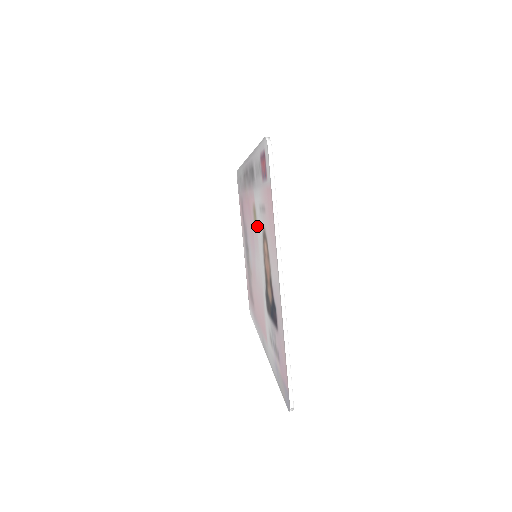
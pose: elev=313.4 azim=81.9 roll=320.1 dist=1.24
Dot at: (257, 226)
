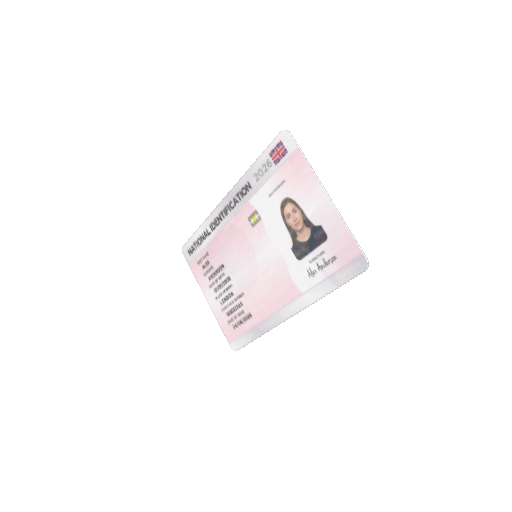
Dot at: (263, 218)
